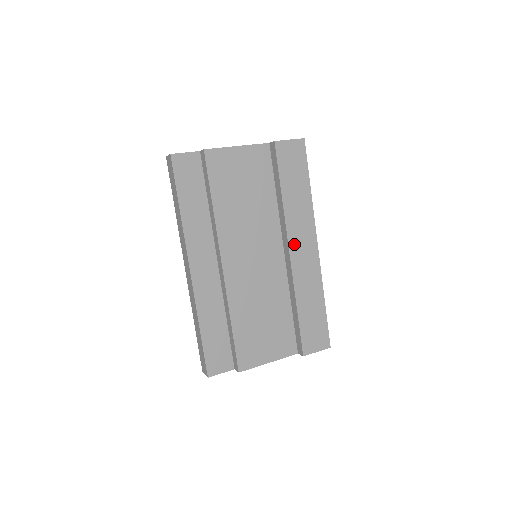
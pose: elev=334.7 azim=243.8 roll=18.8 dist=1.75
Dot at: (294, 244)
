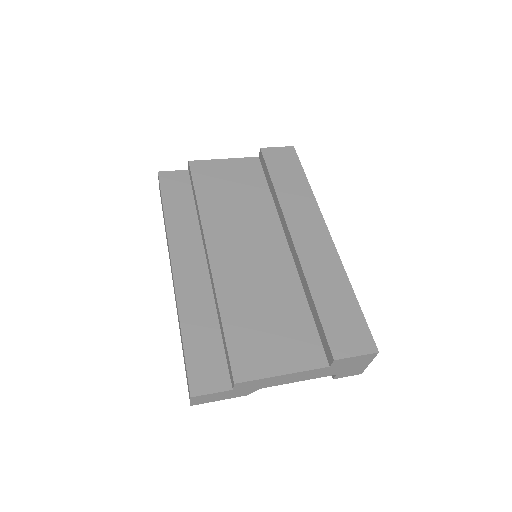
Dot at: (296, 229)
